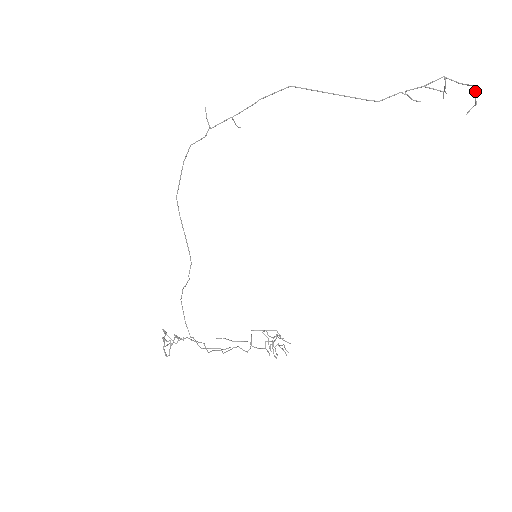
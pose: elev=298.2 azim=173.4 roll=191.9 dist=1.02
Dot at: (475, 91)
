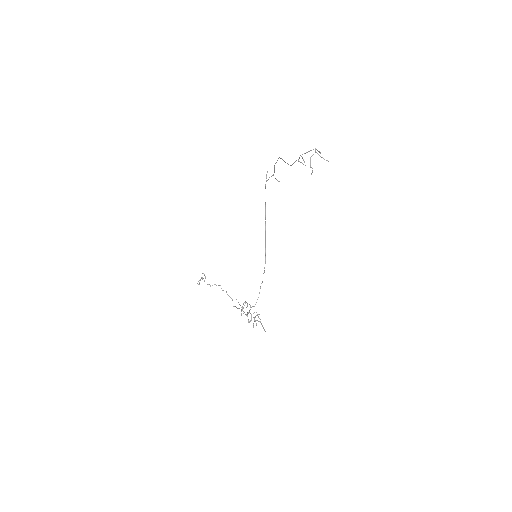
Dot at: (310, 158)
